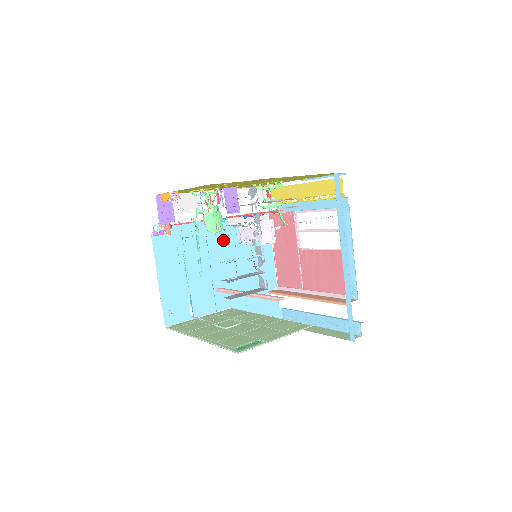
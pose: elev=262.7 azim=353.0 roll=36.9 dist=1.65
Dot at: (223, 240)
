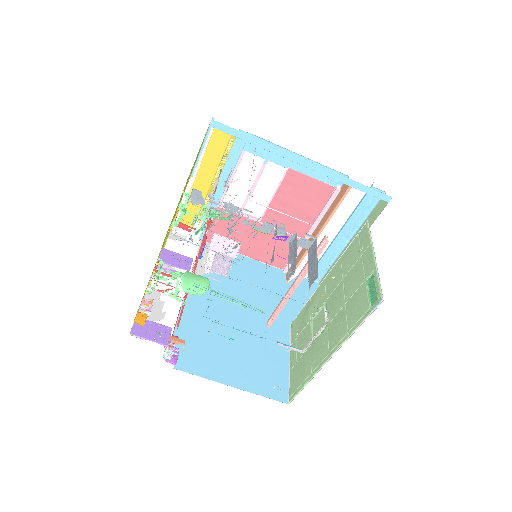
Dot at: (212, 296)
